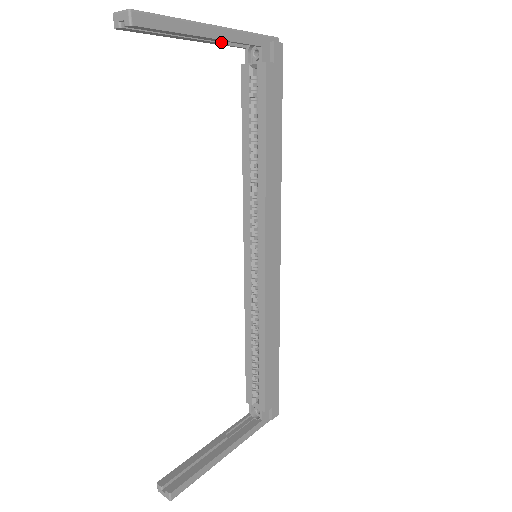
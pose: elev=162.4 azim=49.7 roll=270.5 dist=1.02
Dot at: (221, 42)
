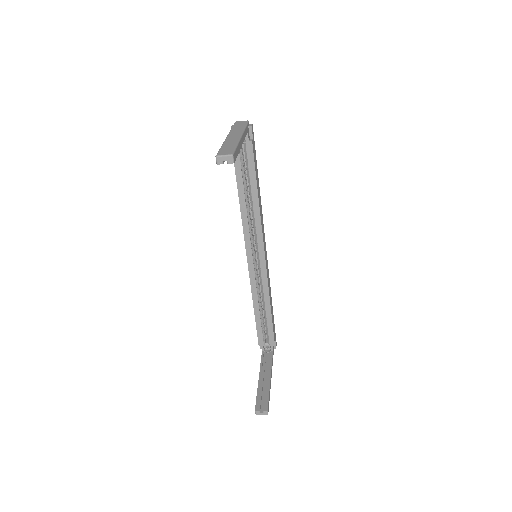
Dot at: occluded
